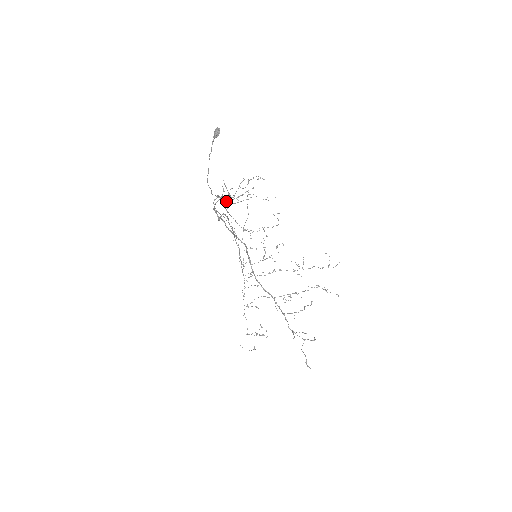
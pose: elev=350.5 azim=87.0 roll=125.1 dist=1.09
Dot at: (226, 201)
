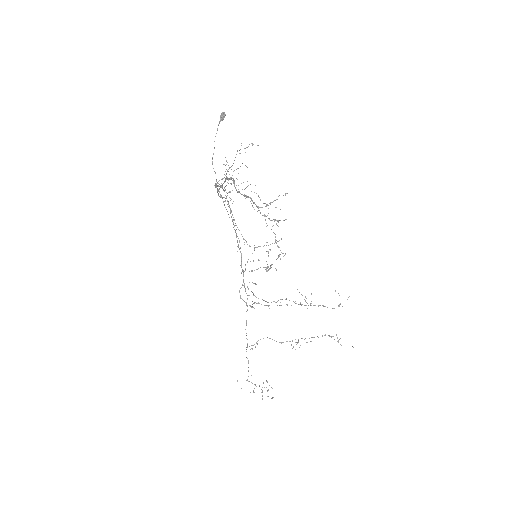
Dot at: (227, 179)
